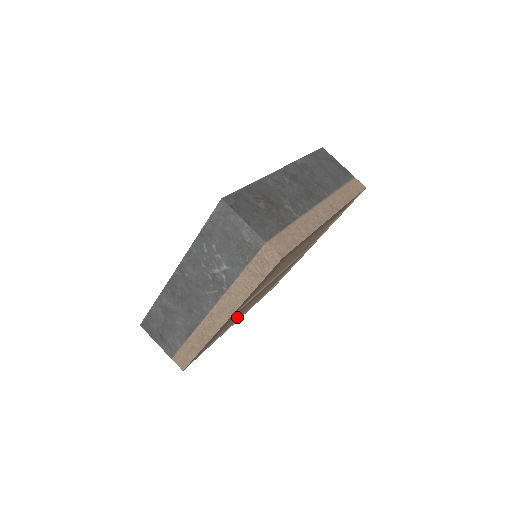
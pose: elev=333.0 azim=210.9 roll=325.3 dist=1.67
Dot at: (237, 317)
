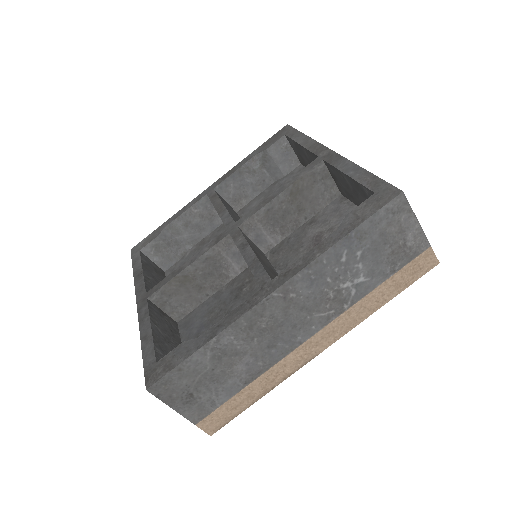
Dot at: occluded
